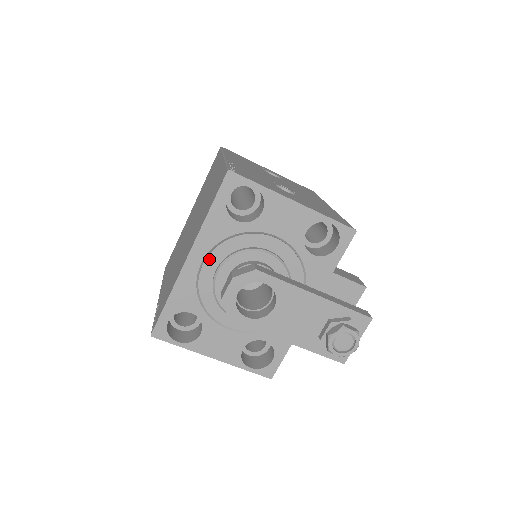
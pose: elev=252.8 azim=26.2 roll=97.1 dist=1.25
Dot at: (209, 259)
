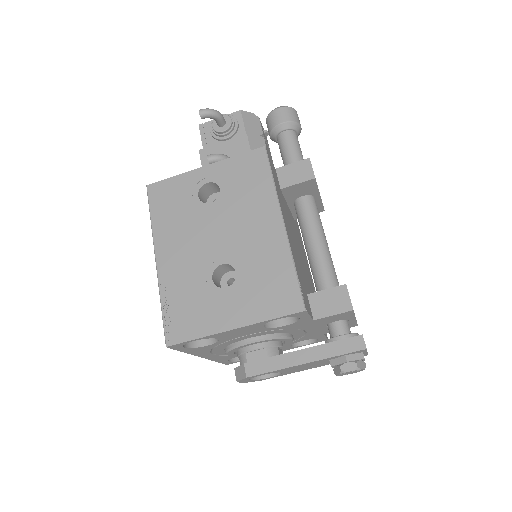
Dot at: (215, 353)
